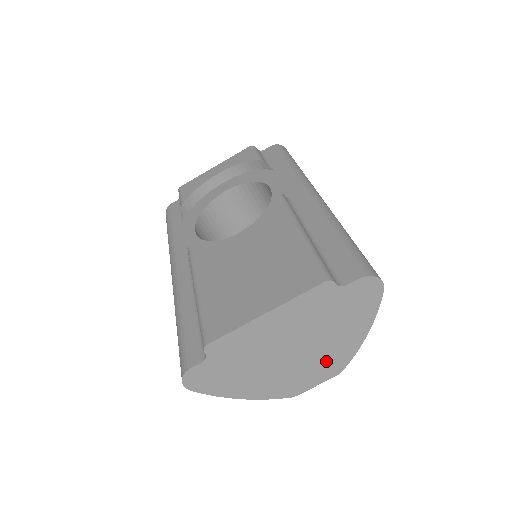
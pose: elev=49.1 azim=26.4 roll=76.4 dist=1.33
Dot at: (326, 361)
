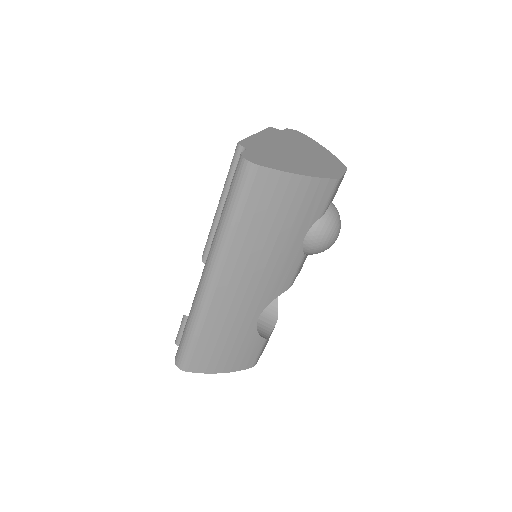
Dot at: (327, 161)
